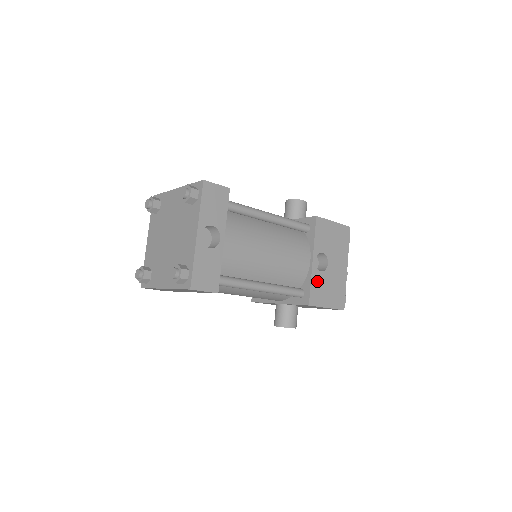
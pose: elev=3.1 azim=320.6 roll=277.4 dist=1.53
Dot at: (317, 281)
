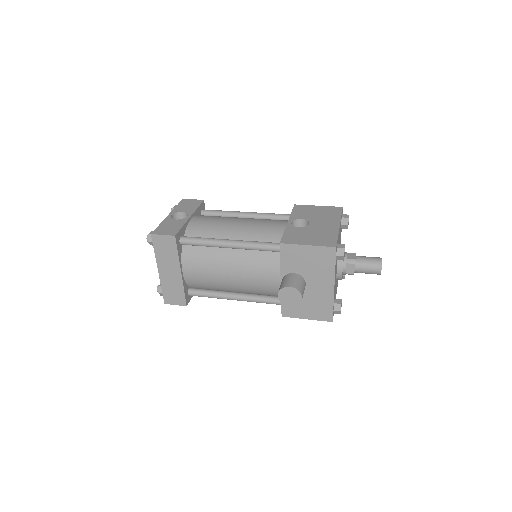
Dot at: (293, 232)
